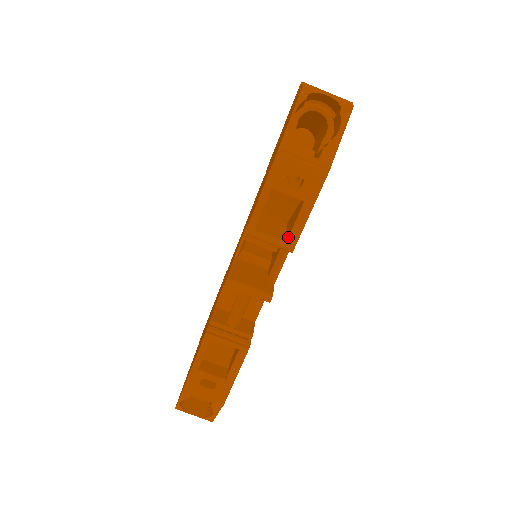
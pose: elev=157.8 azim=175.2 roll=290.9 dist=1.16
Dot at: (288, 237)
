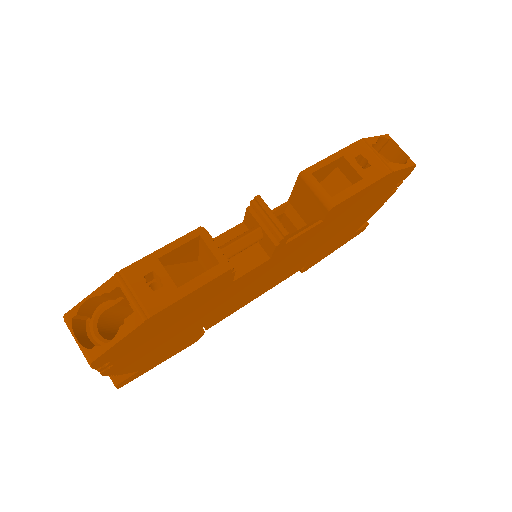
Dot at: (335, 195)
